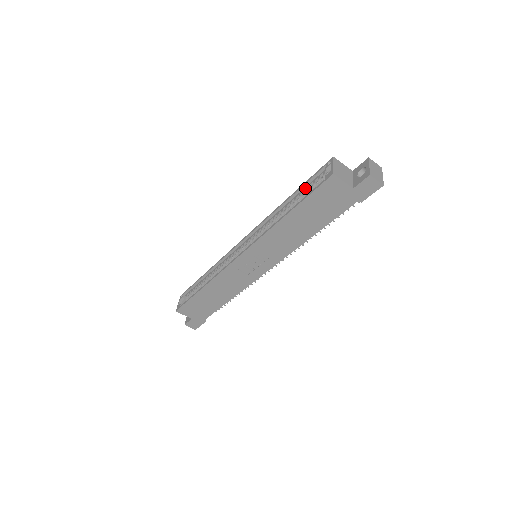
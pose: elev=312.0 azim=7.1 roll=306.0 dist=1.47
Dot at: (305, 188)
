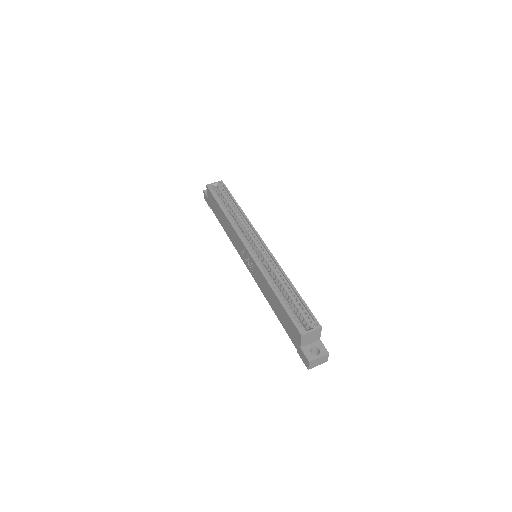
Dot at: (300, 302)
